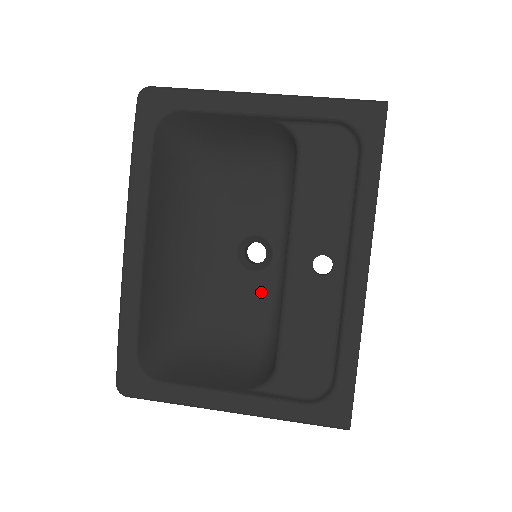
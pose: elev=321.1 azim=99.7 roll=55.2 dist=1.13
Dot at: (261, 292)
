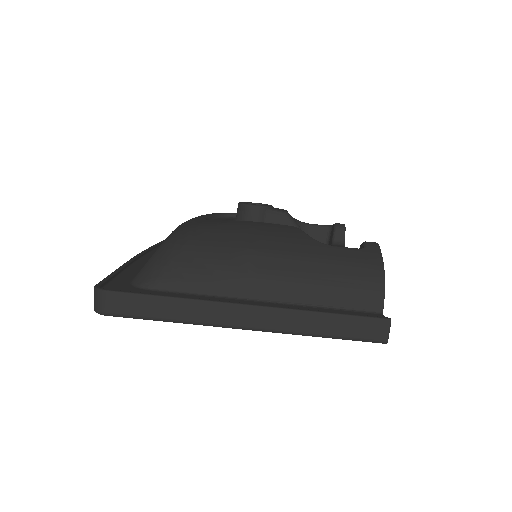
Dot at: occluded
